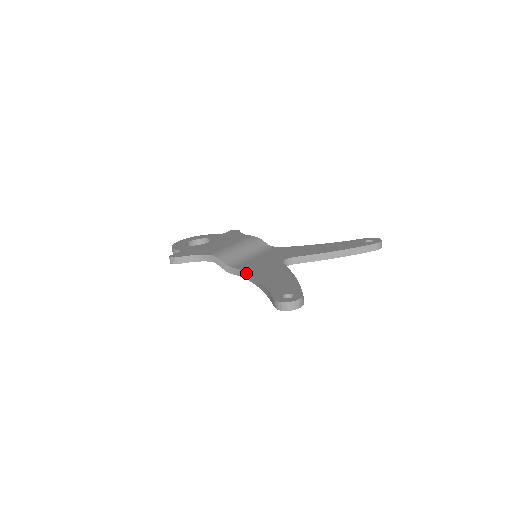
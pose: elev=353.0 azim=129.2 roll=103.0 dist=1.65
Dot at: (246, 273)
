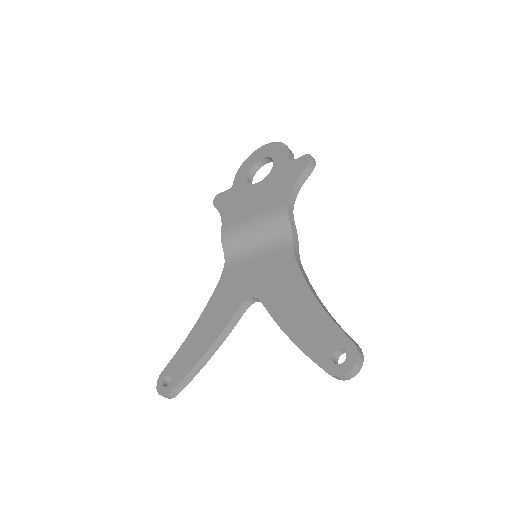
Dot at: (214, 291)
